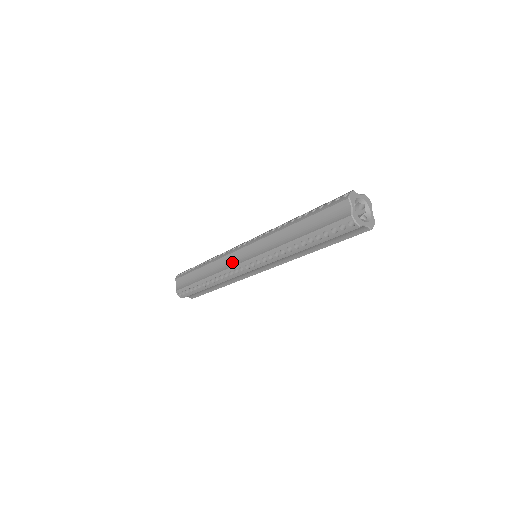
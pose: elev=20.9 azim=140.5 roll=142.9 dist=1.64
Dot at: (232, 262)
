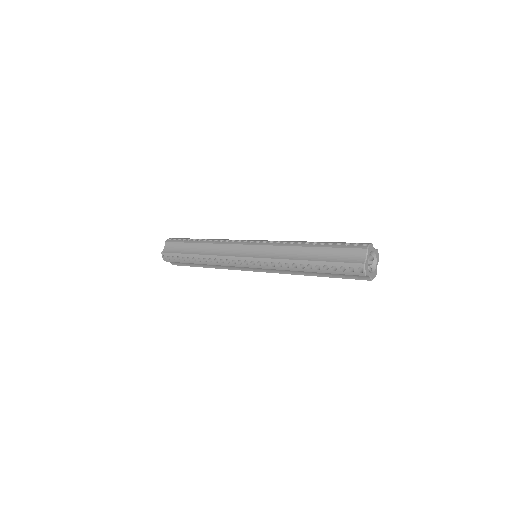
Dot at: (233, 252)
